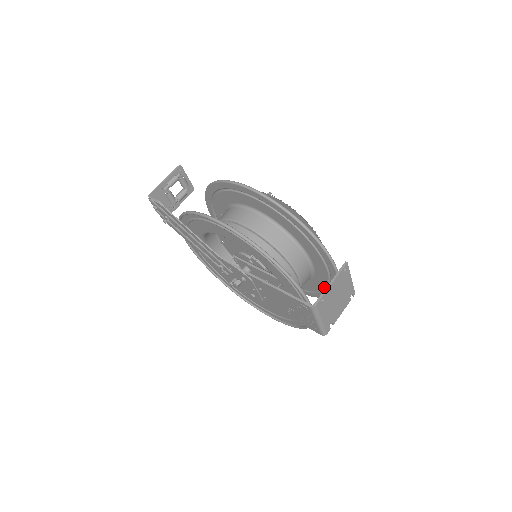
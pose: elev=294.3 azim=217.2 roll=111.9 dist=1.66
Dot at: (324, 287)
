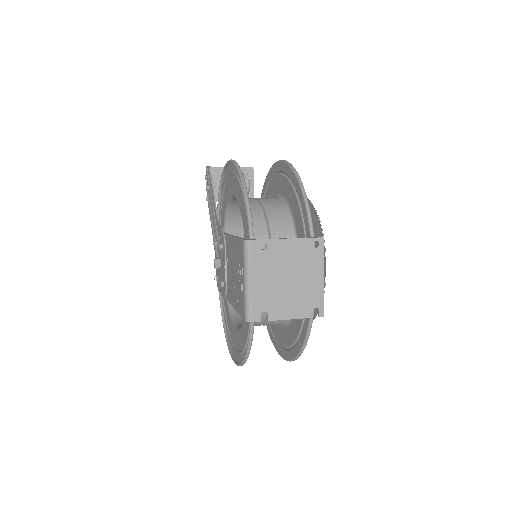
Dot at: (302, 320)
